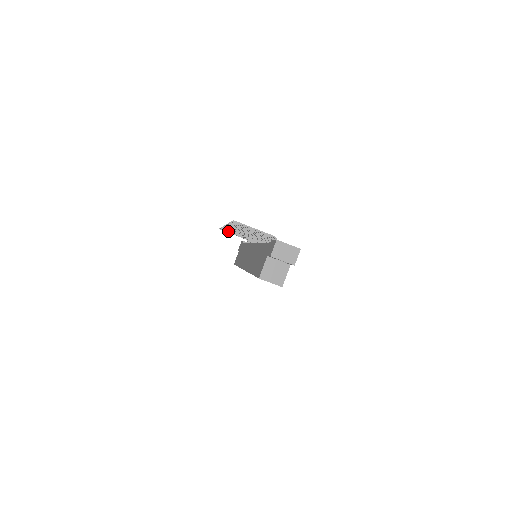
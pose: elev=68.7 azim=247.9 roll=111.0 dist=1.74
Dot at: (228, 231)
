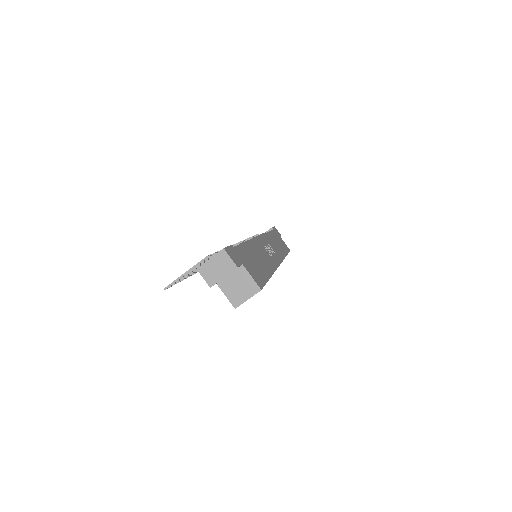
Dot at: occluded
